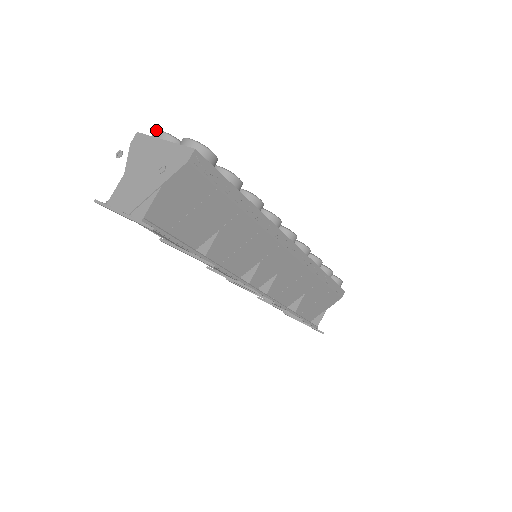
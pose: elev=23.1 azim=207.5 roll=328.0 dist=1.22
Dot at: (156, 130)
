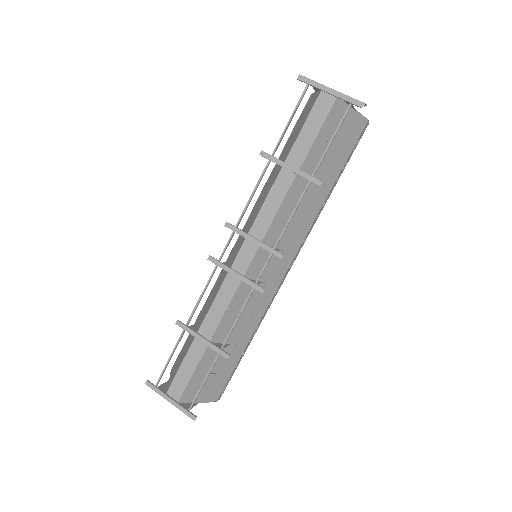
Dot at: occluded
